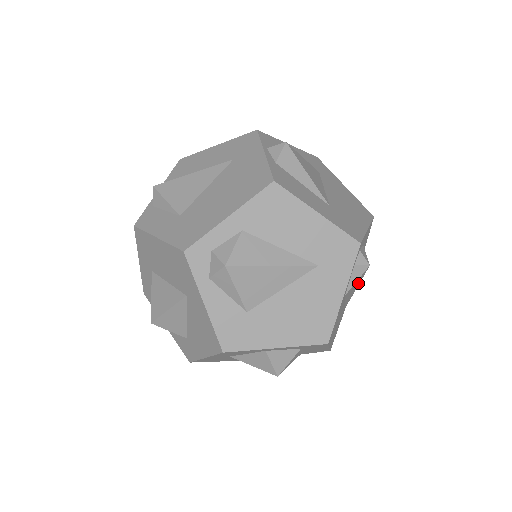
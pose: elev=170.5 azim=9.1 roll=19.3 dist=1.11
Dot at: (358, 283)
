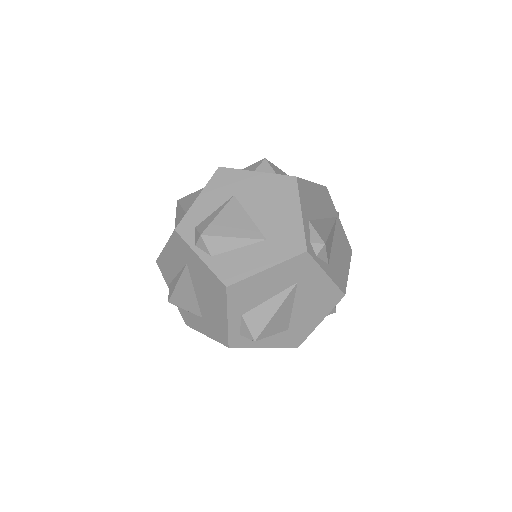
Dot at: (329, 238)
